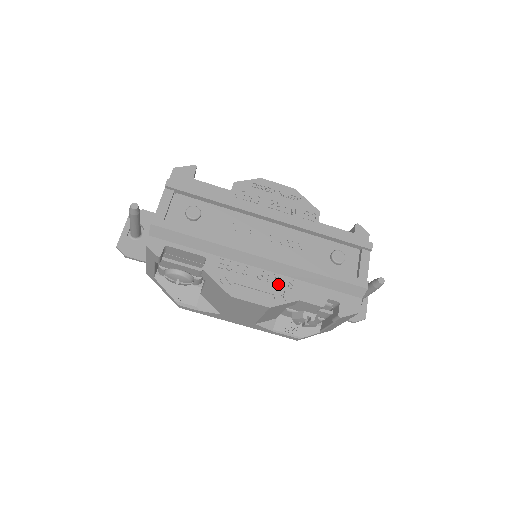
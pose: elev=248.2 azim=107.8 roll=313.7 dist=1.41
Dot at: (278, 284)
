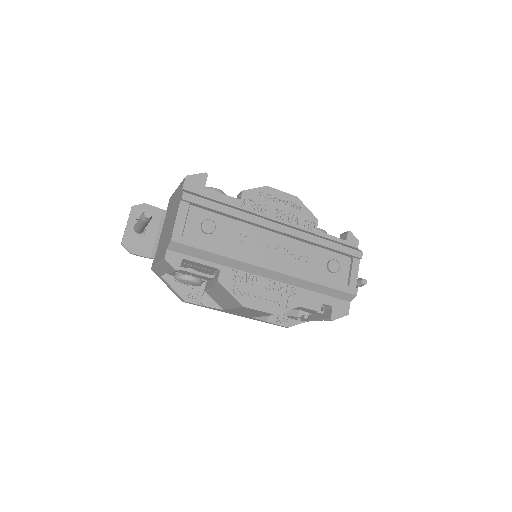
Dot at: (282, 292)
